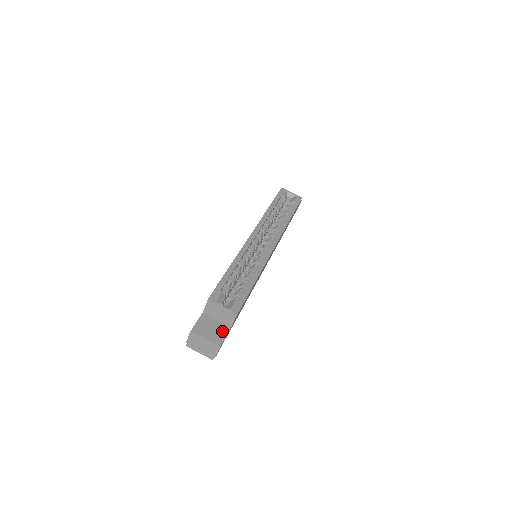
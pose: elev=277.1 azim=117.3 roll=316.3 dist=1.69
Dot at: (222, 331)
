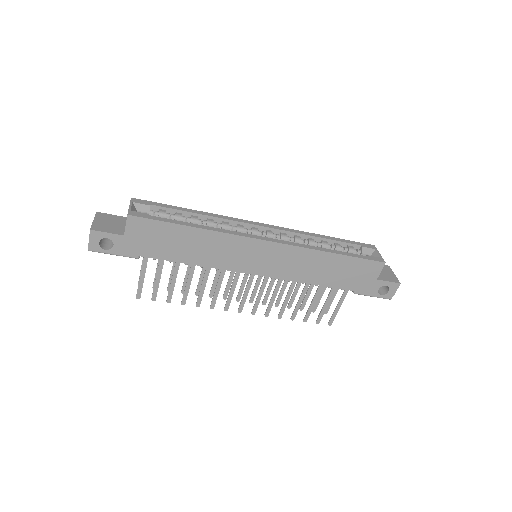
Dot at: (113, 230)
